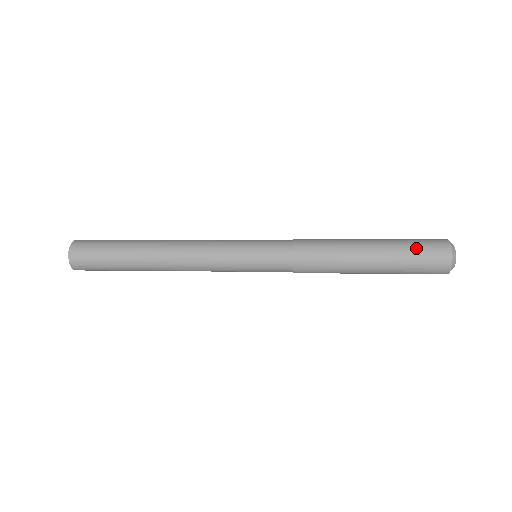
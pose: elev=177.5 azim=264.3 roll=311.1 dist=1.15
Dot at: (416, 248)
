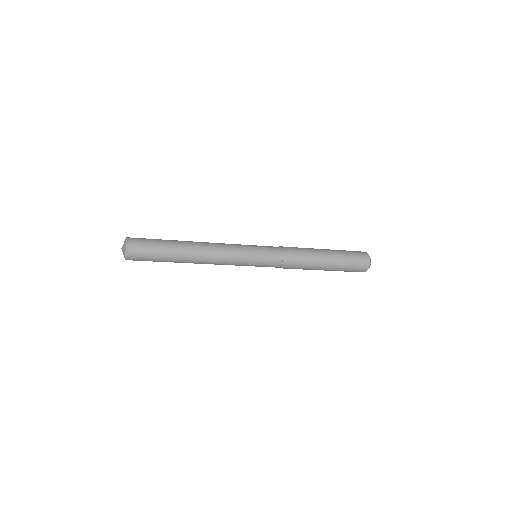
Dot at: (352, 258)
